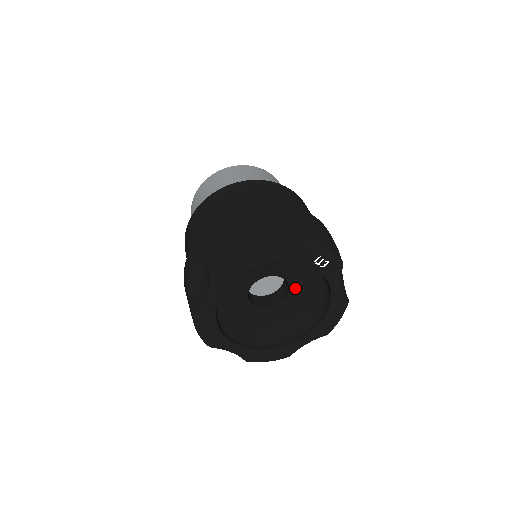
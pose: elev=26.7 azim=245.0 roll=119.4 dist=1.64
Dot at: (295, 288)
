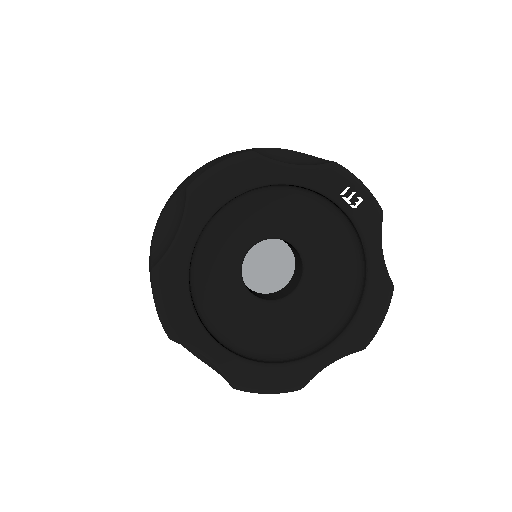
Dot at: (312, 265)
